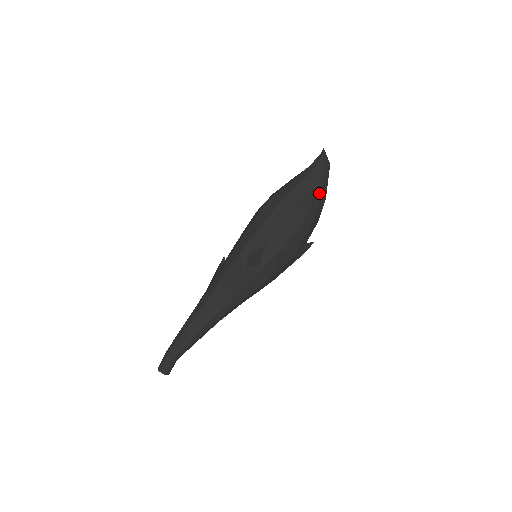
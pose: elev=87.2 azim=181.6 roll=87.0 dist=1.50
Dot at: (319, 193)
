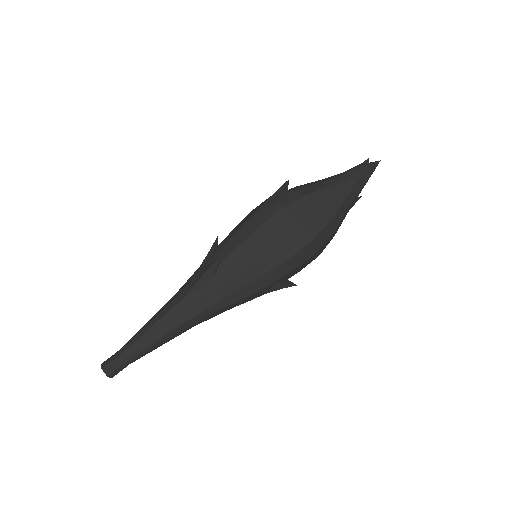
Dot at: occluded
